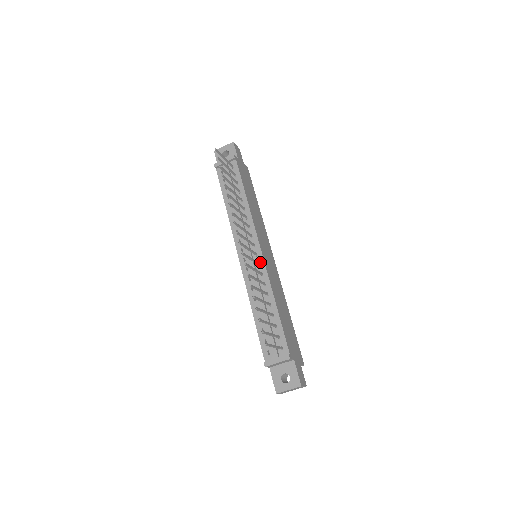
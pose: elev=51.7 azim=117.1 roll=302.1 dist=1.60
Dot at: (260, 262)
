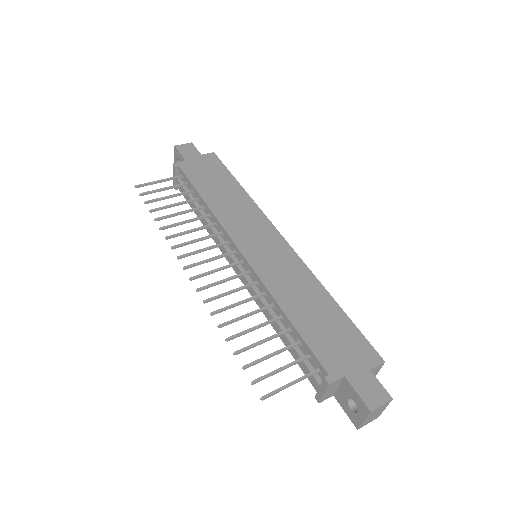
Dot at: (248, 269)
